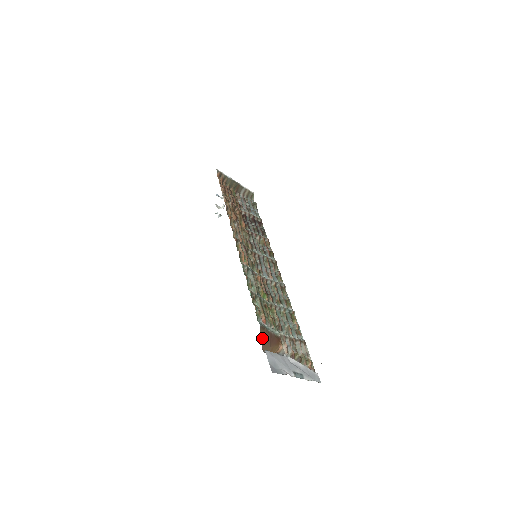
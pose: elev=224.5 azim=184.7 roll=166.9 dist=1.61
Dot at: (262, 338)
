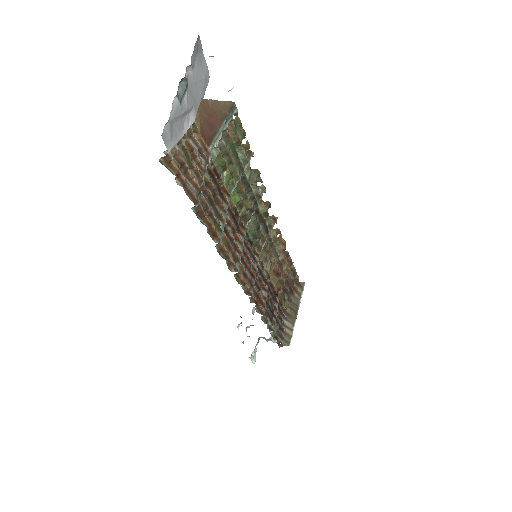
Dot at: (215, 104)
